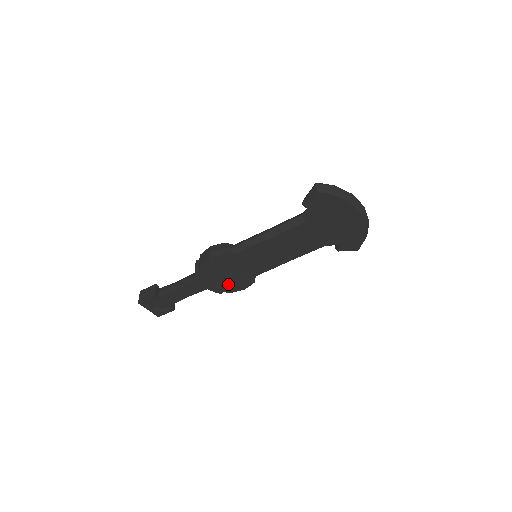
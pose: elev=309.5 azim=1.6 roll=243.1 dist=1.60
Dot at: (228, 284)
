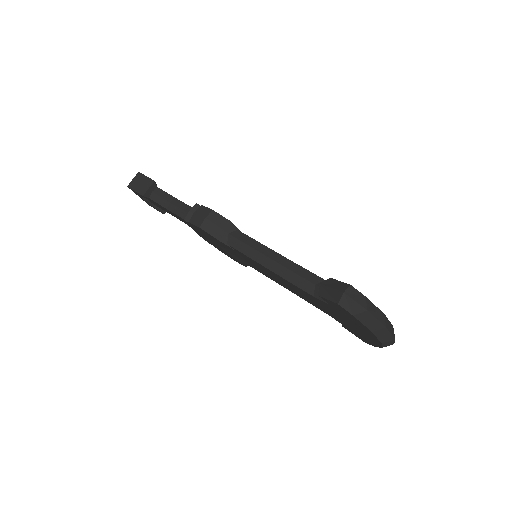
Dot at: (218, 247)
